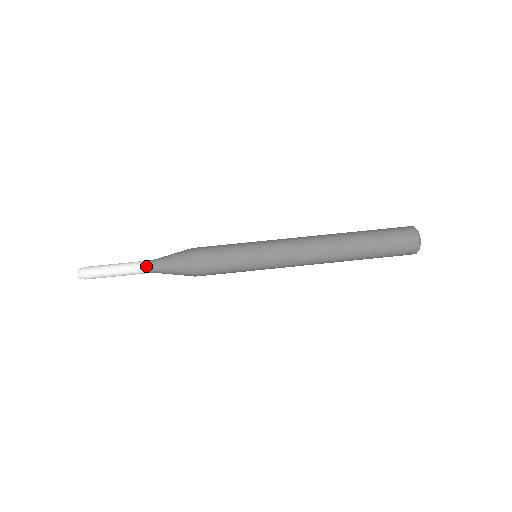
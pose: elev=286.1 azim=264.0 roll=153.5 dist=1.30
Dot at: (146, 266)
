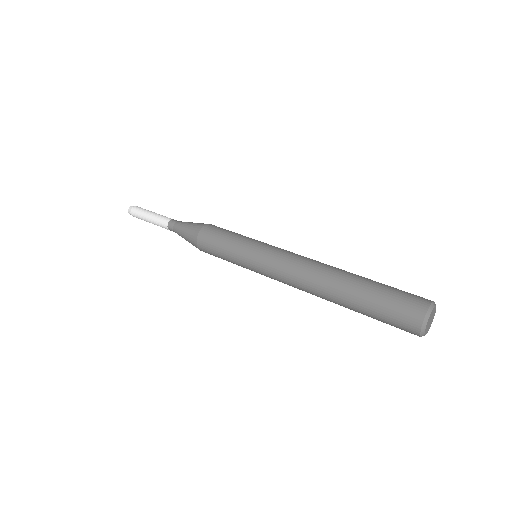
Dot at: occluded
